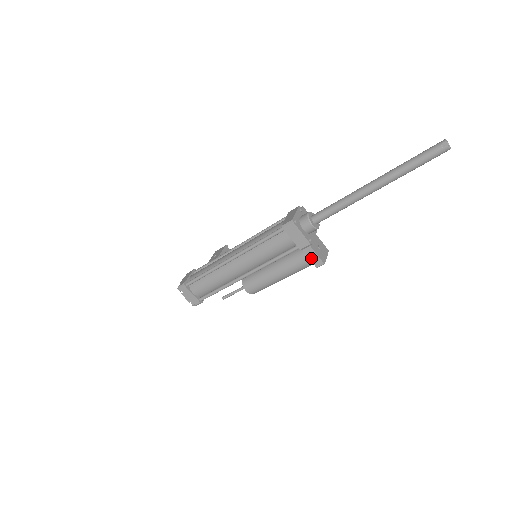
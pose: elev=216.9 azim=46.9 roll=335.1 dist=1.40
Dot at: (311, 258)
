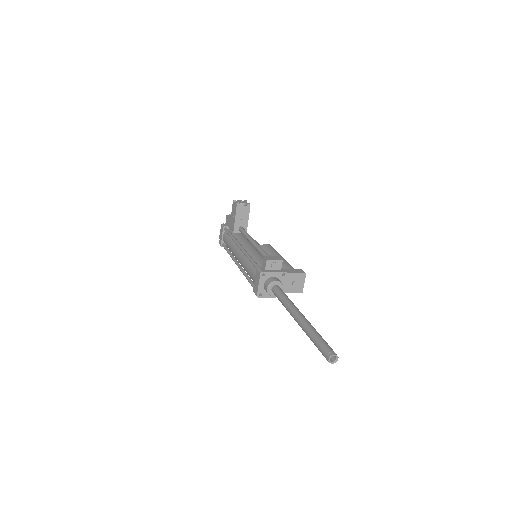
Dot at: occluded
